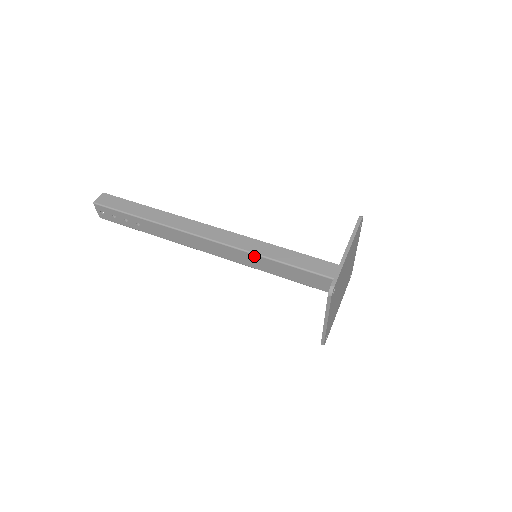
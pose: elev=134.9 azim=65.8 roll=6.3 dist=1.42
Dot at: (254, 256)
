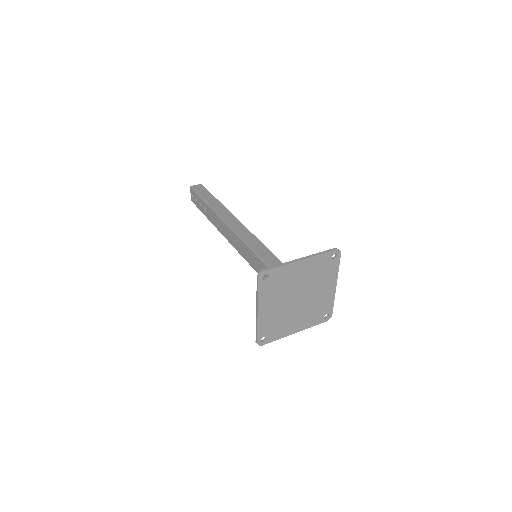
Dot at: (251, 252)
